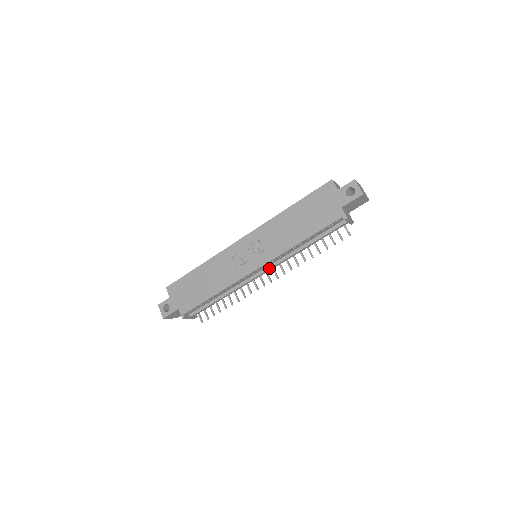
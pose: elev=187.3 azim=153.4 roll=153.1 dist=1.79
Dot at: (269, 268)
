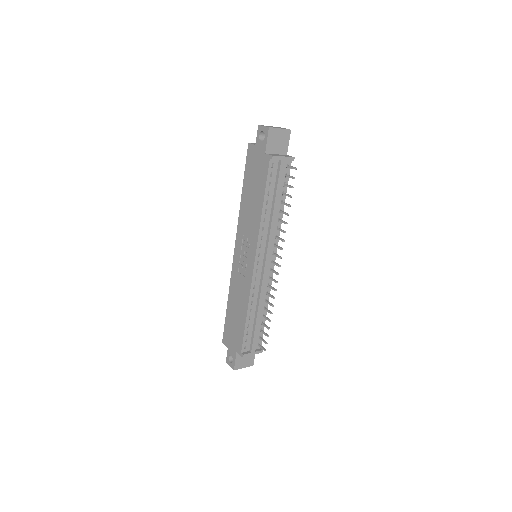
Dot at: (265, 255)
